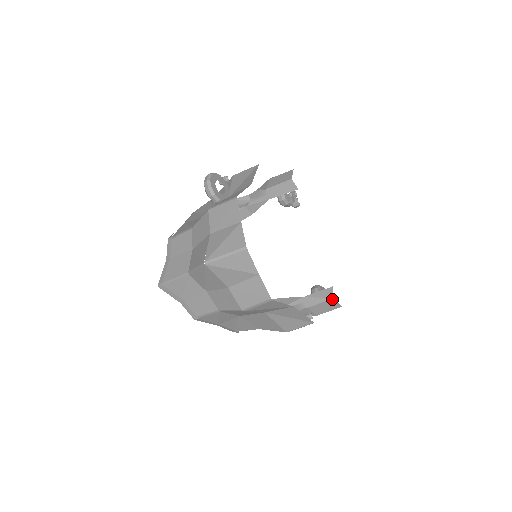
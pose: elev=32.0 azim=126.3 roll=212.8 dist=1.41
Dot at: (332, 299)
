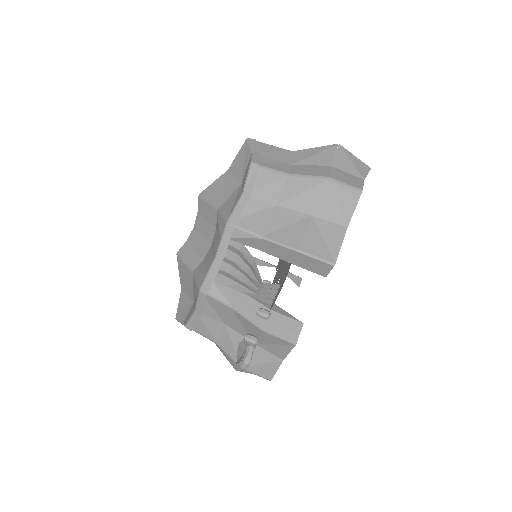
Dot at: (301, 323)
